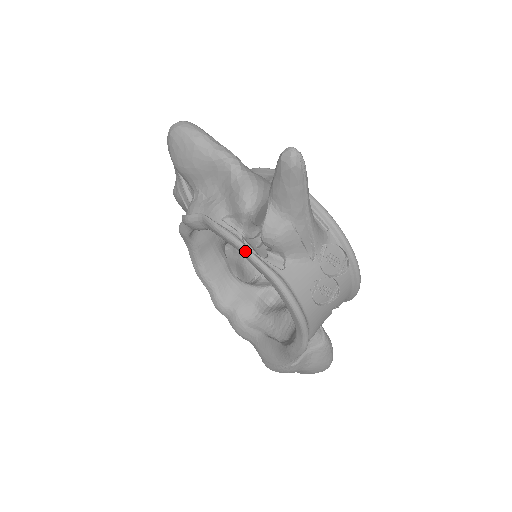
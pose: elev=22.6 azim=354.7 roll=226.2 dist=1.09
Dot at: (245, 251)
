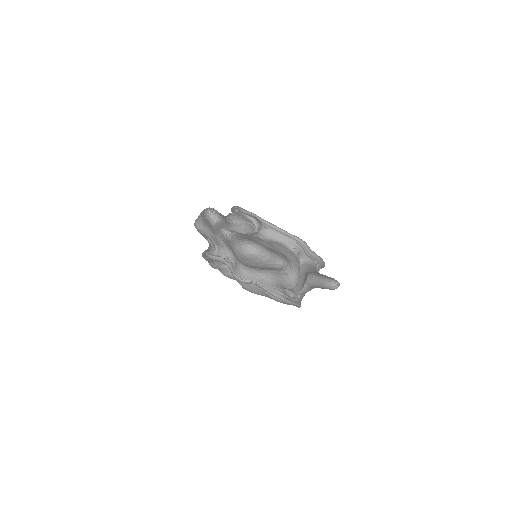
Dot at: (286, 302)
